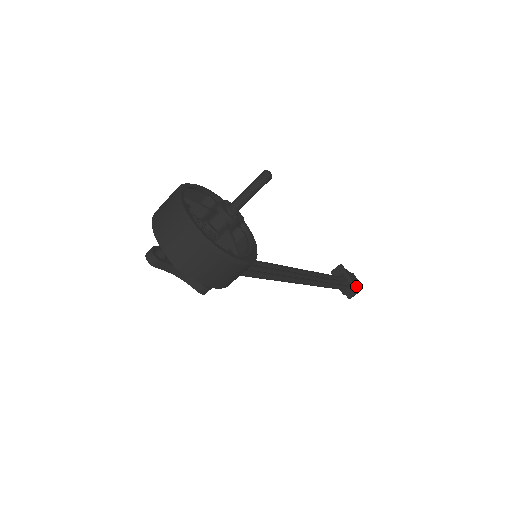
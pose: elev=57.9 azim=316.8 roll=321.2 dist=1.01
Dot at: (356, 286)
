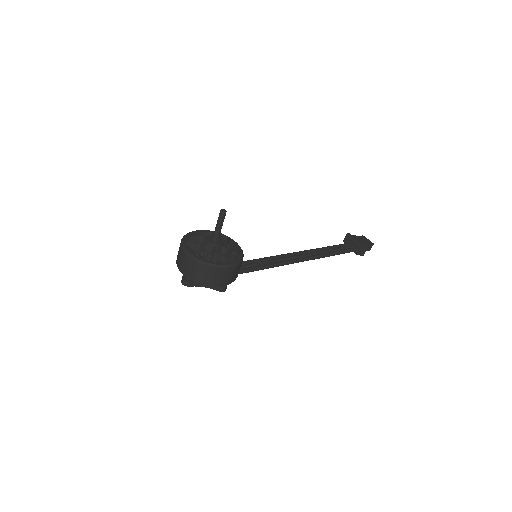
Dot at: (363, 245)
